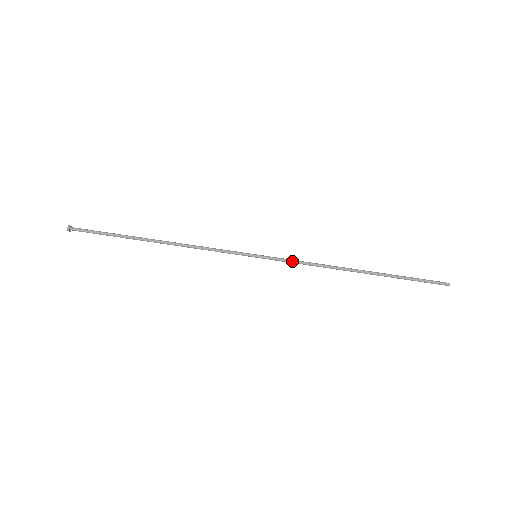
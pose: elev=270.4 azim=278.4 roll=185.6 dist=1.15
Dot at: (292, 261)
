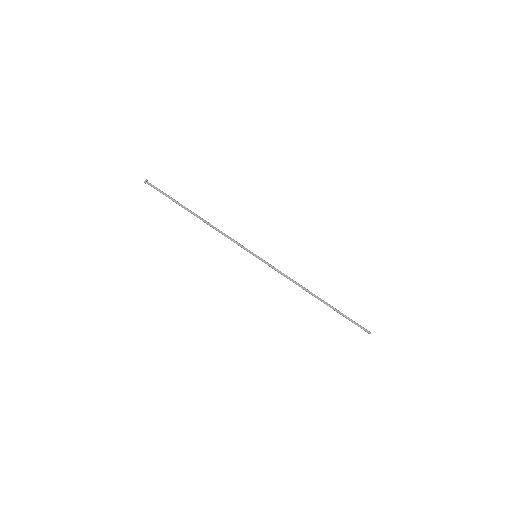
Dot at: (278, 270)
